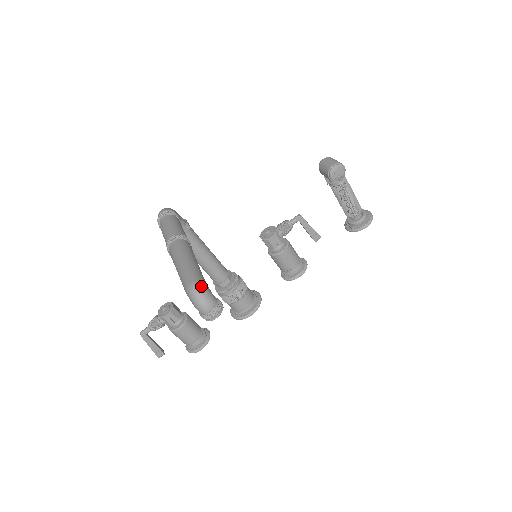
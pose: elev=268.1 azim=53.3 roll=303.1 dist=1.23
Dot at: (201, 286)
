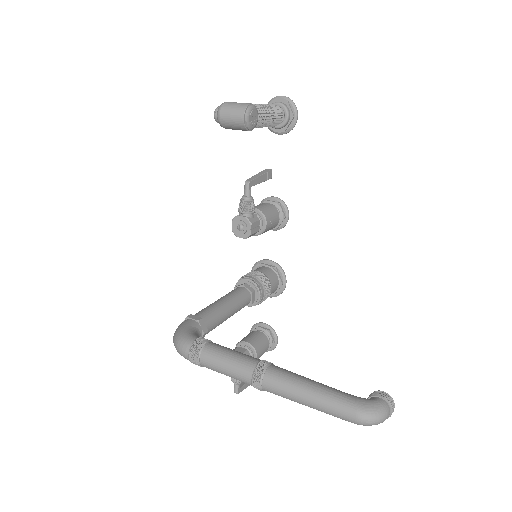
Dot at: (368, 412)
